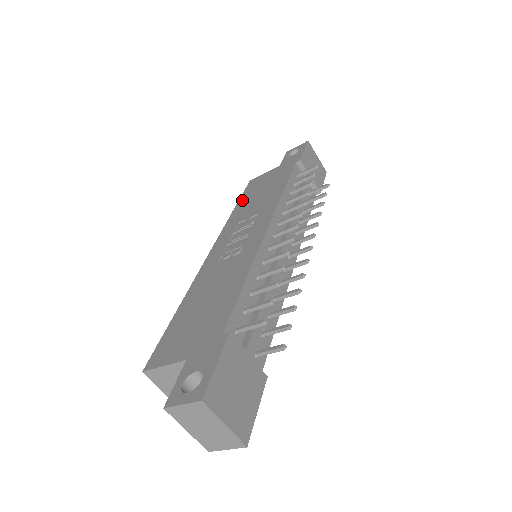
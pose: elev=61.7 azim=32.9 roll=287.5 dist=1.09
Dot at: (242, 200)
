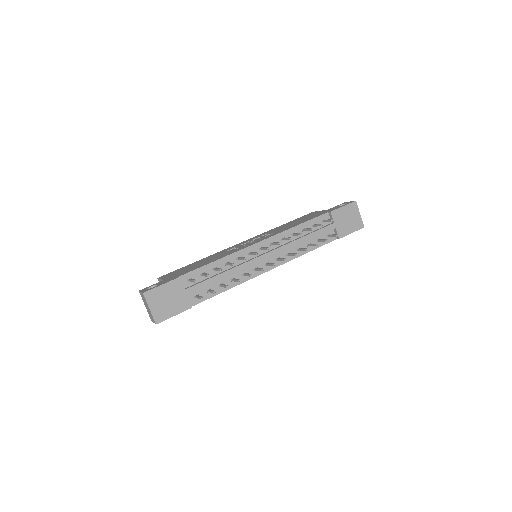
Dot at: (290, 222)
